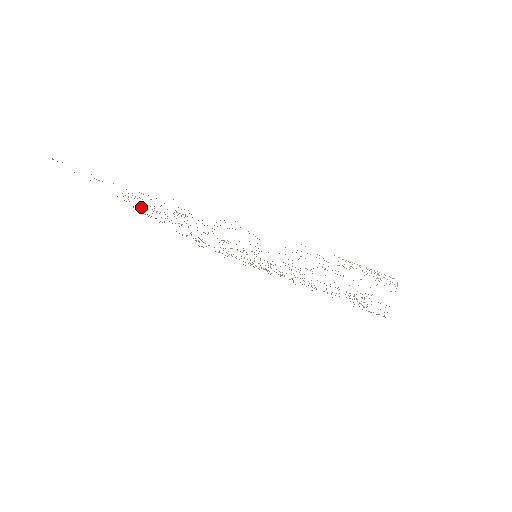
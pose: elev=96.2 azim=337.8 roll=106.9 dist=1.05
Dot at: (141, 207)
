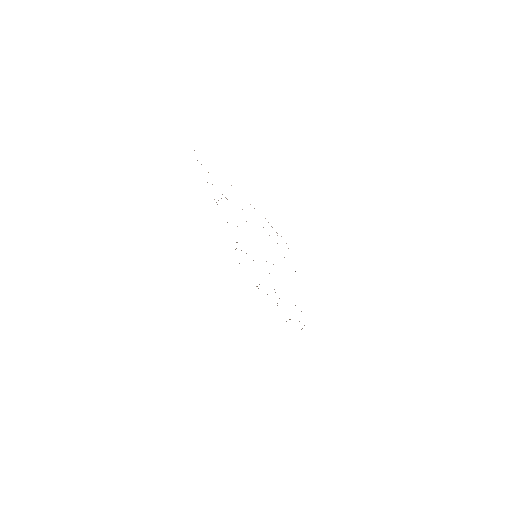
Dot at: occluded
